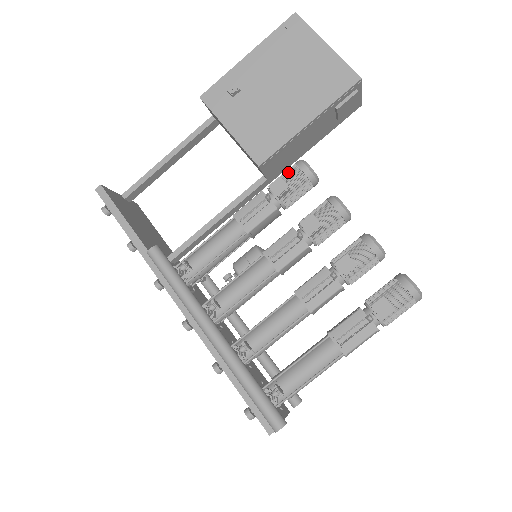
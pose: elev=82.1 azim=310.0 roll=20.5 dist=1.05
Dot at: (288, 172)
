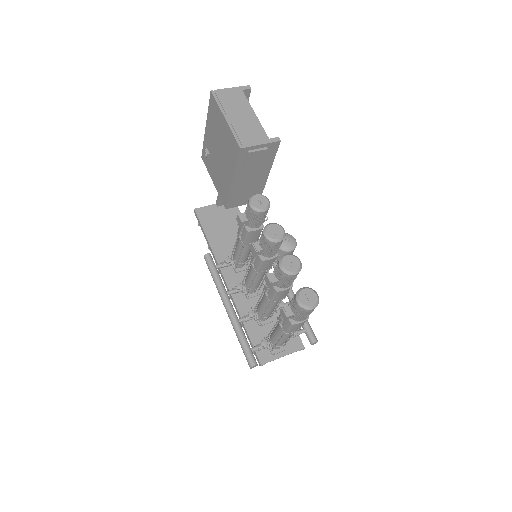
Dot at: occluded
